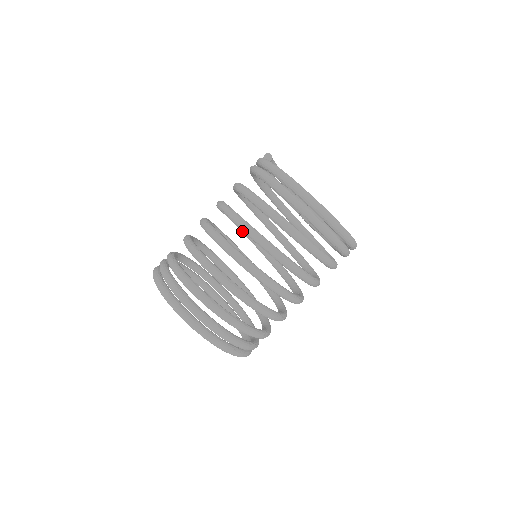
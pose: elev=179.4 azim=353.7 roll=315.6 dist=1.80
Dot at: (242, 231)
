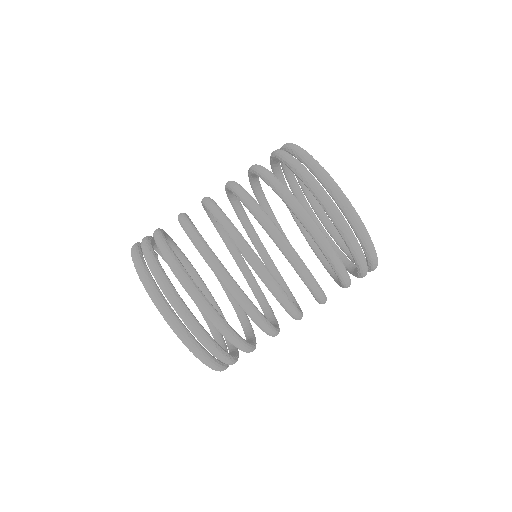
Dot at: (258, 251)
